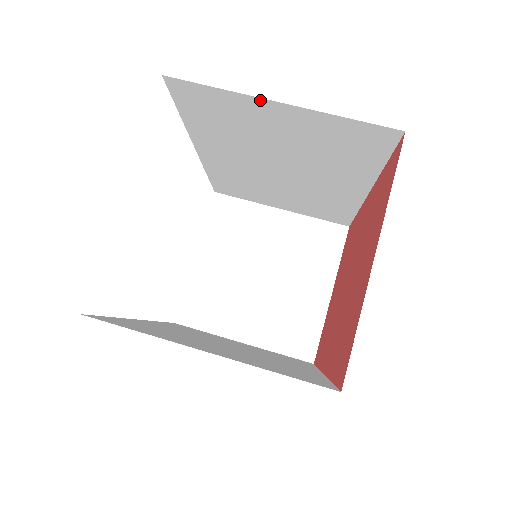
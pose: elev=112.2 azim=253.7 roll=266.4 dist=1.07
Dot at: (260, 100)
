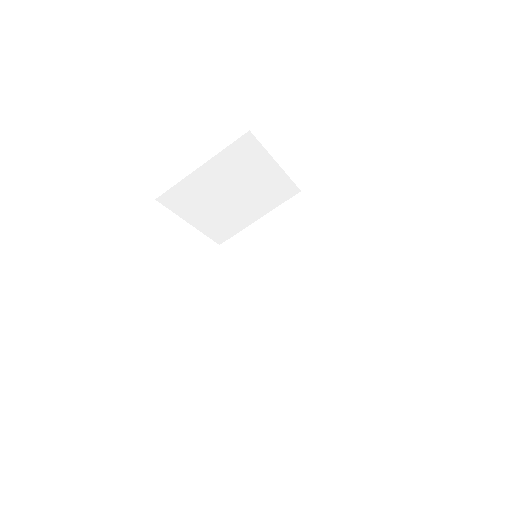
Dot at: occluded
